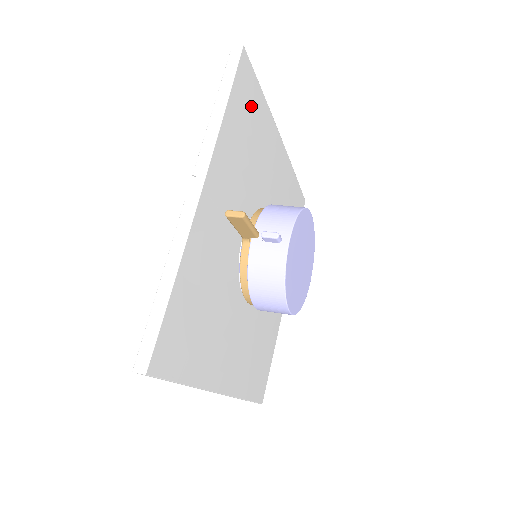
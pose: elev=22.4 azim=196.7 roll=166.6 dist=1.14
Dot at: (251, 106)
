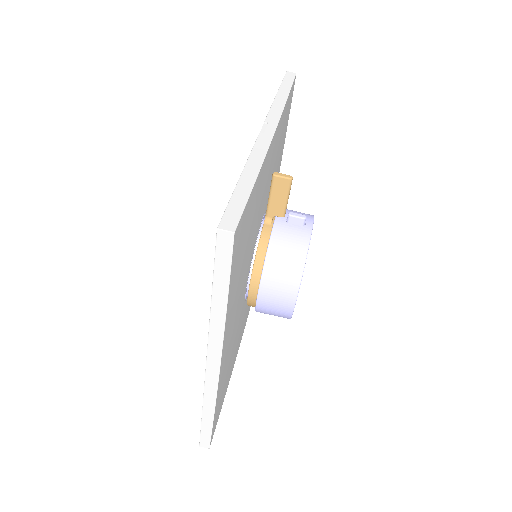
Dot at: (286, 122)
